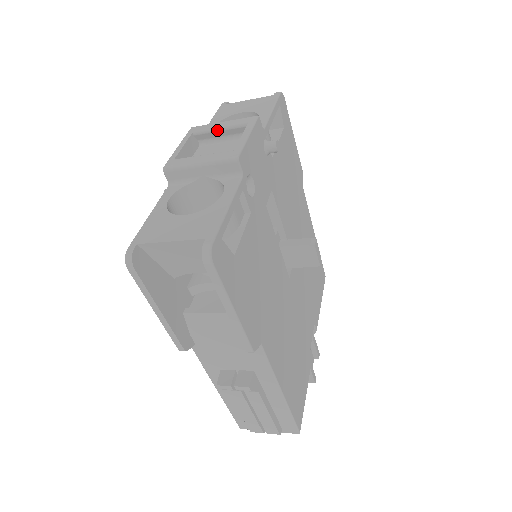
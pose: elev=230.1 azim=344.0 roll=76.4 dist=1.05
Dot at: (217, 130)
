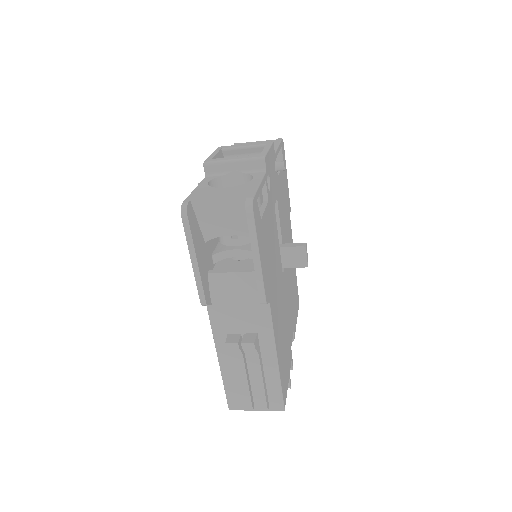
Dot at: (241, 148)
